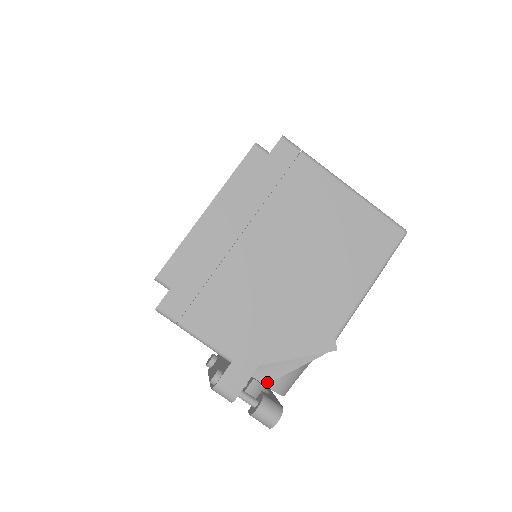
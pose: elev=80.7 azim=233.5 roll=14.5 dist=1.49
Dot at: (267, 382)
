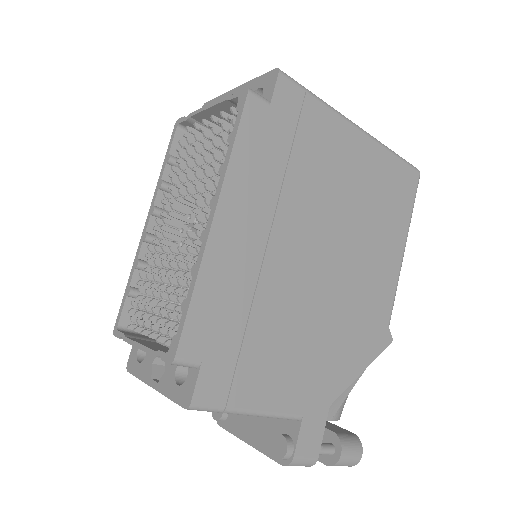
Dot at: (332, 415)
